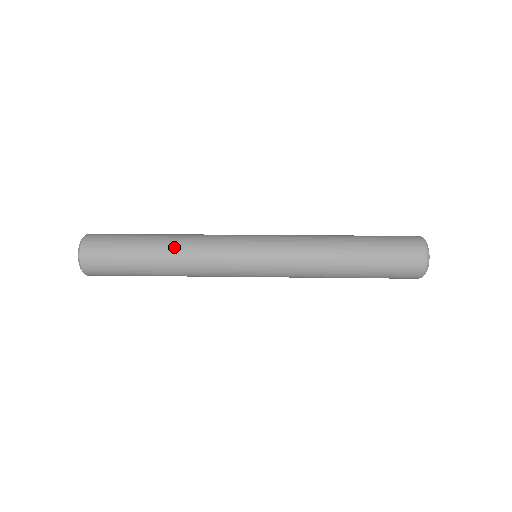
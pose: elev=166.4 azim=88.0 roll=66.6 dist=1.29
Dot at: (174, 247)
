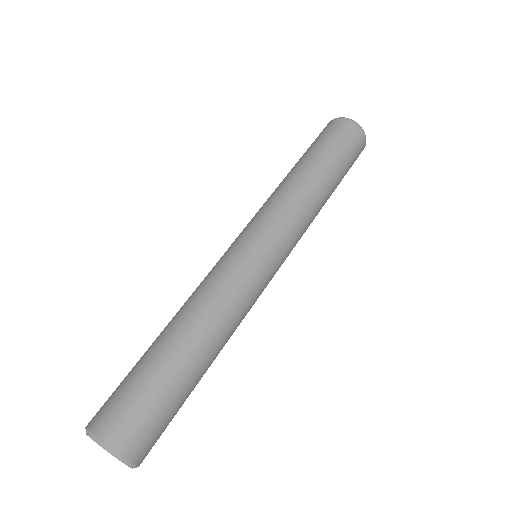
Dot at: (207, 331)
